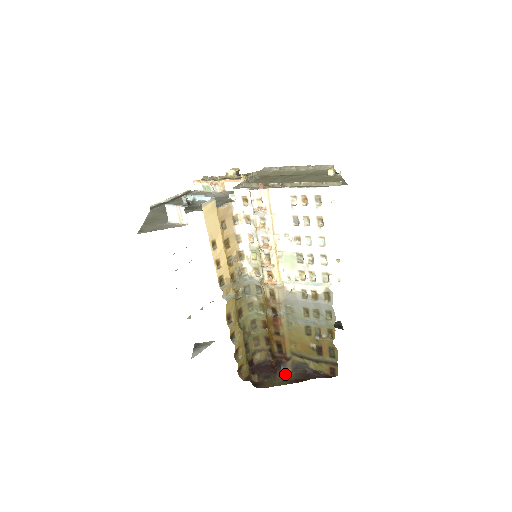
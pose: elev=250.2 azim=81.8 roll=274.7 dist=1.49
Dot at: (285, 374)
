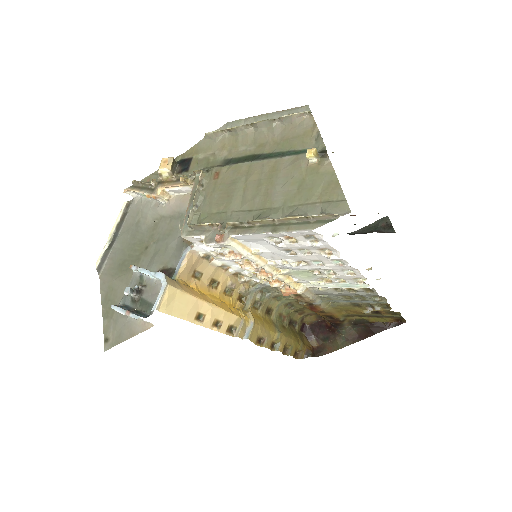
Dot at: (345, 333)
